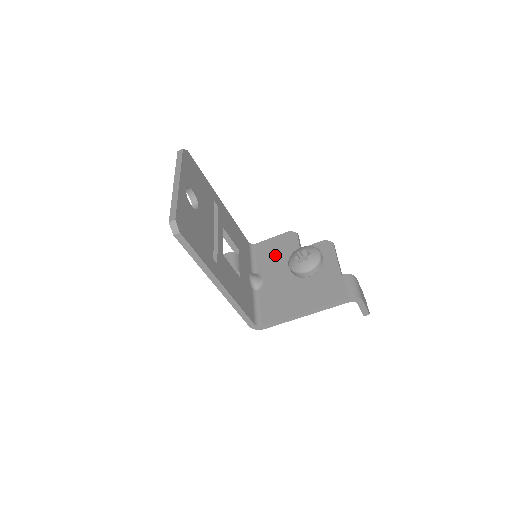
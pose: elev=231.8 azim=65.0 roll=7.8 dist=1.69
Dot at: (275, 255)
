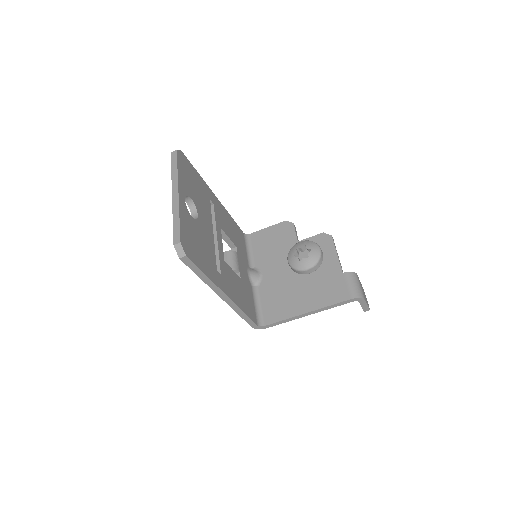
Dot at: (272, 248)
